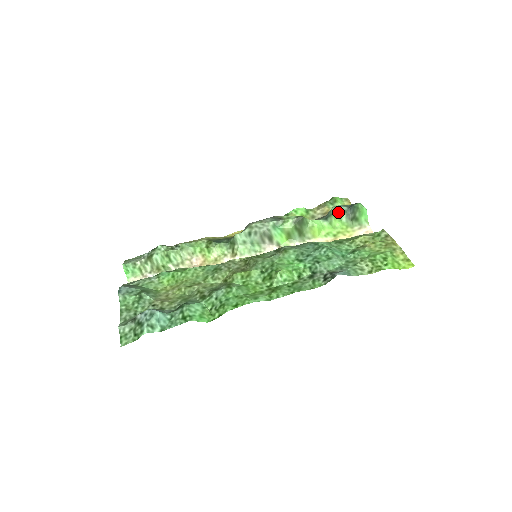
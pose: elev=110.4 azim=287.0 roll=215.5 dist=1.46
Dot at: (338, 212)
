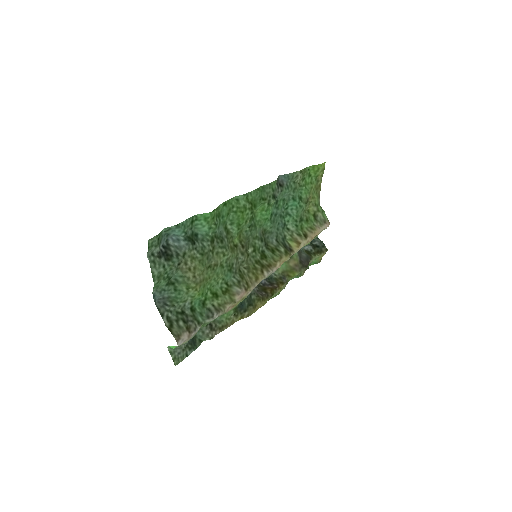
Dot at: occluded
